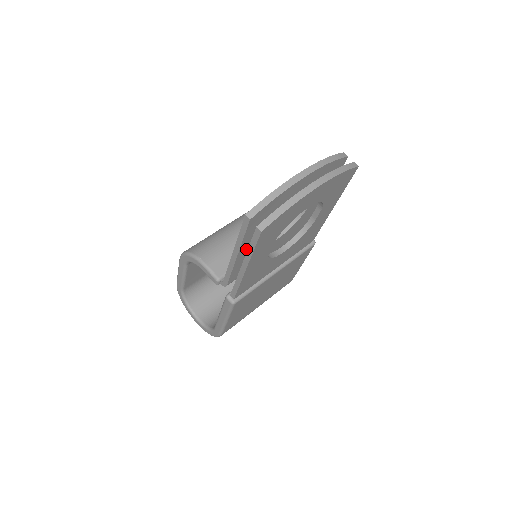
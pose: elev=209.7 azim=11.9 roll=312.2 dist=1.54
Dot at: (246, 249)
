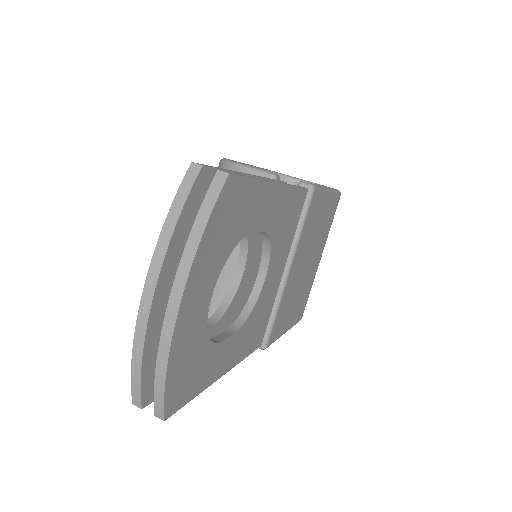
Dot at: occluded
